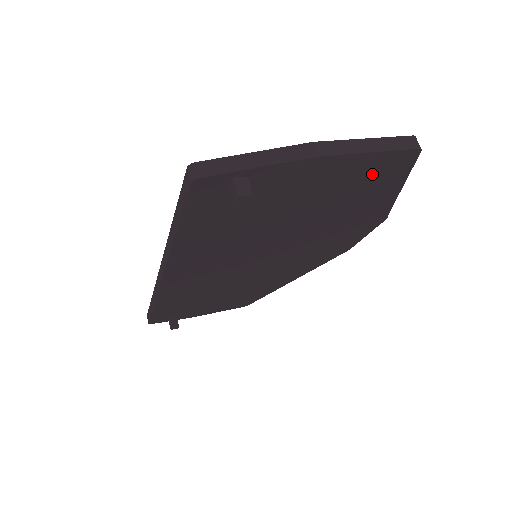
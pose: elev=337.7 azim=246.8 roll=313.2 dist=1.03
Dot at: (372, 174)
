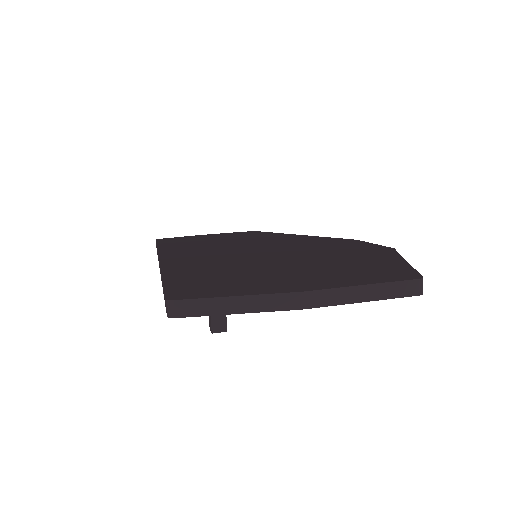
Dot at: occluded
